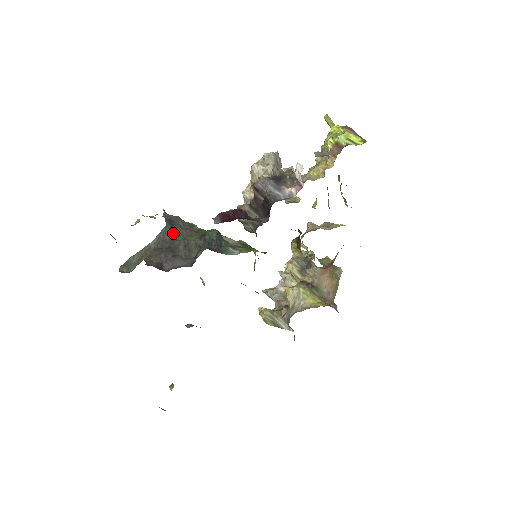
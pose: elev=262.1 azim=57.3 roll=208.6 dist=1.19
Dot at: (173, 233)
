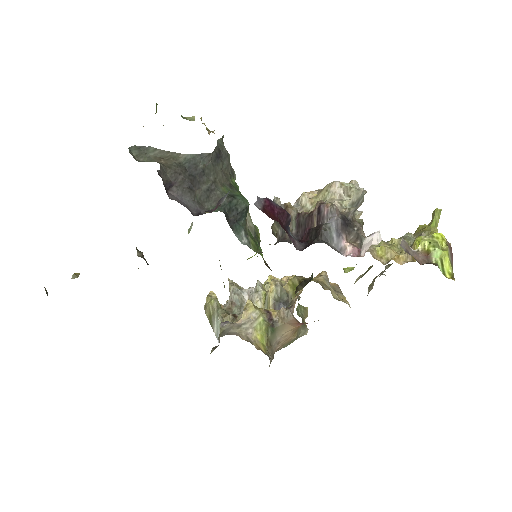
Dot at: (210, 166)
